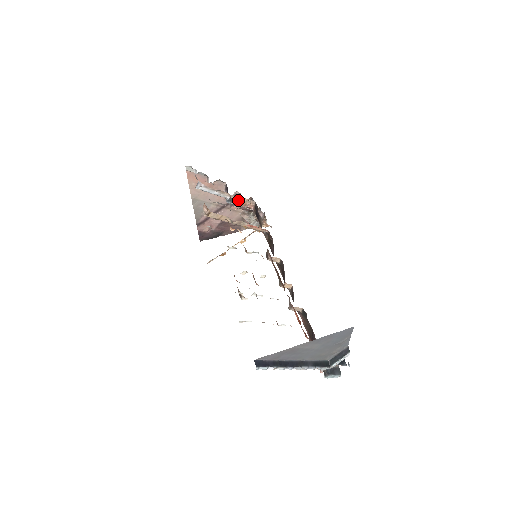
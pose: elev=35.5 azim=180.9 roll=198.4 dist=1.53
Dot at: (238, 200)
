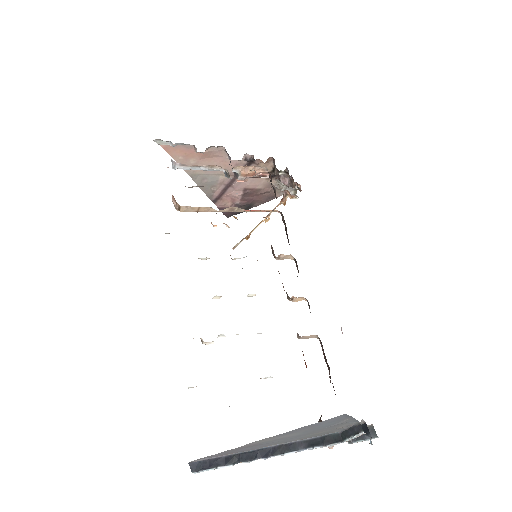
Dot at: (240, 170)
